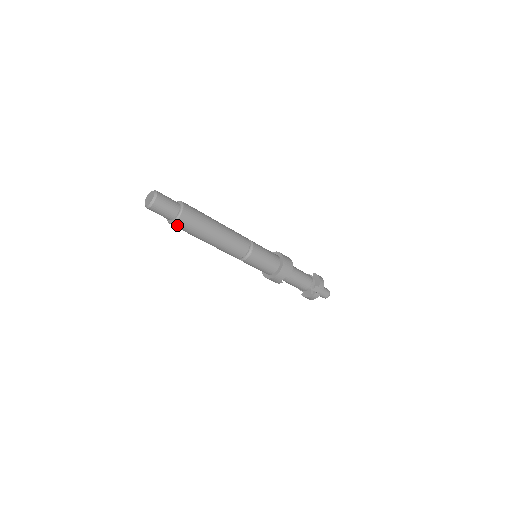
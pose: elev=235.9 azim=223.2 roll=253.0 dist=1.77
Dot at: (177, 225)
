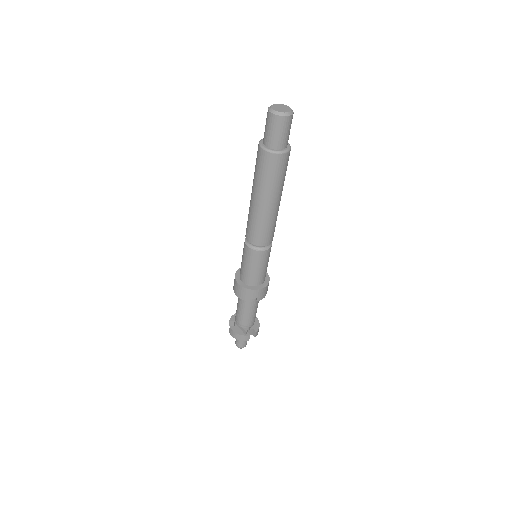
Dot at: (269, 158)
